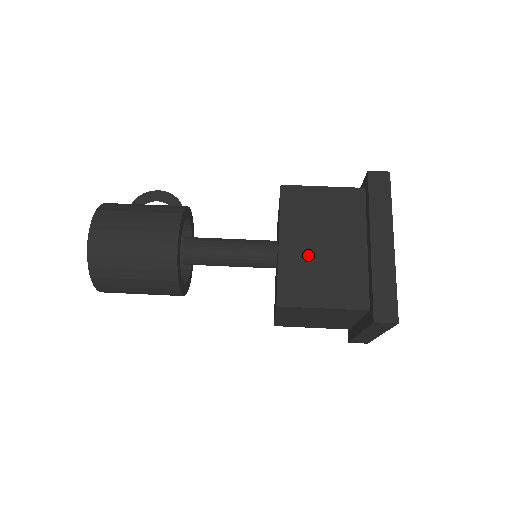
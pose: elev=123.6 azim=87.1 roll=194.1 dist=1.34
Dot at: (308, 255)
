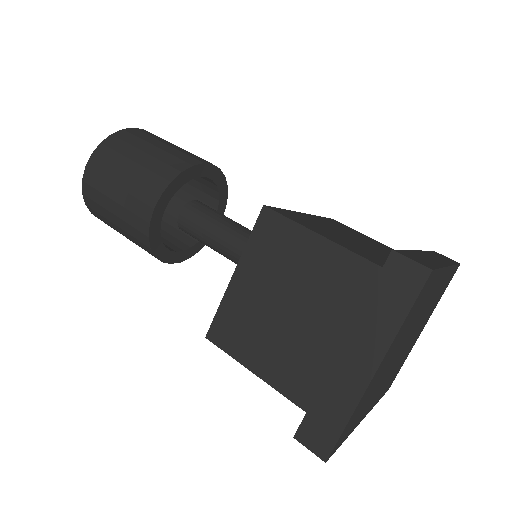
Dot at: (330, 228)
